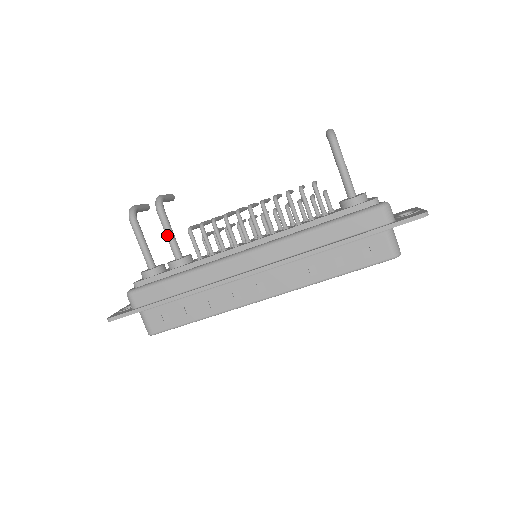
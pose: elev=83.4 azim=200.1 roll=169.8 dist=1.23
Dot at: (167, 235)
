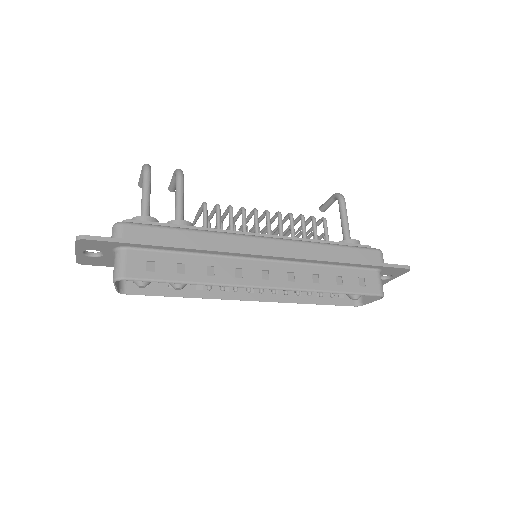
Dot at: (179, 198)
